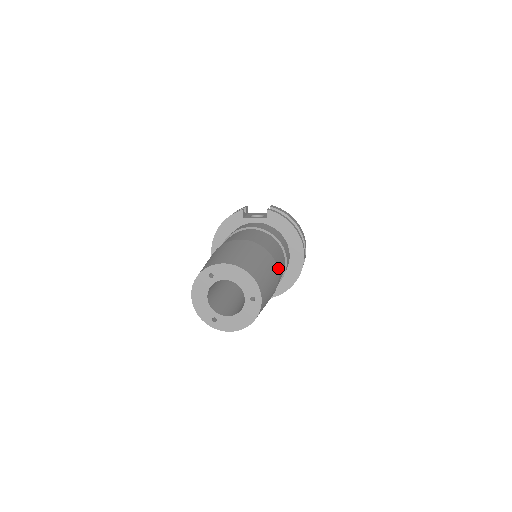
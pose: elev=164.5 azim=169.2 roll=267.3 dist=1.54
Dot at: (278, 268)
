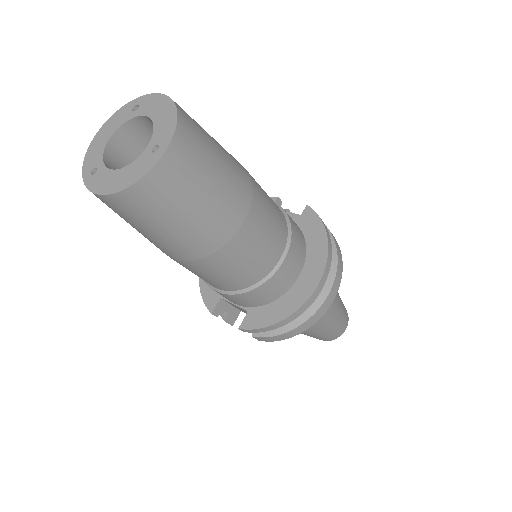
Dot at: (251, 216)
